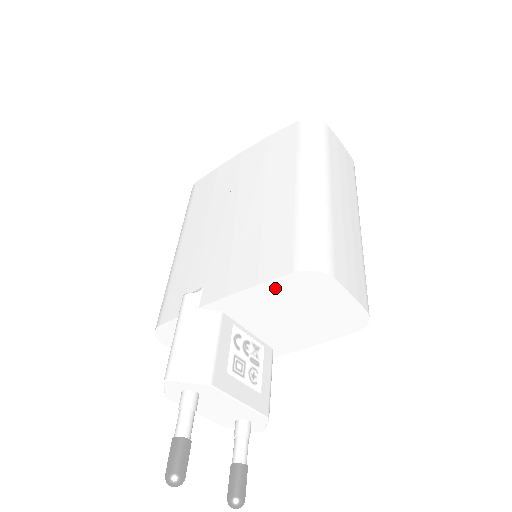
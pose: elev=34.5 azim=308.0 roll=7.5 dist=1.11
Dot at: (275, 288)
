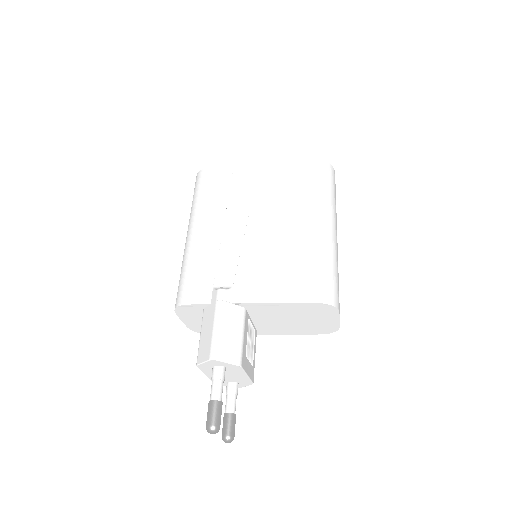
Dot at: (297, 306)
